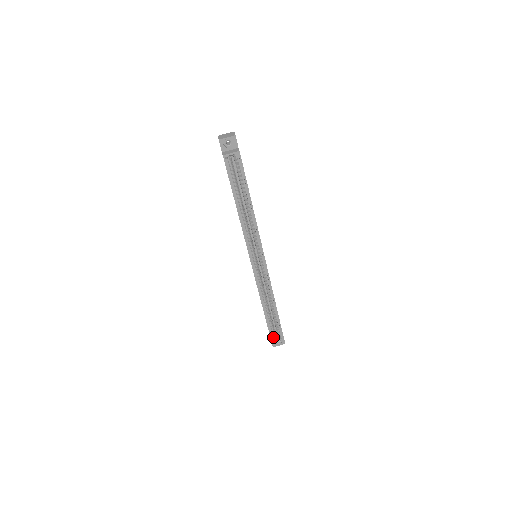
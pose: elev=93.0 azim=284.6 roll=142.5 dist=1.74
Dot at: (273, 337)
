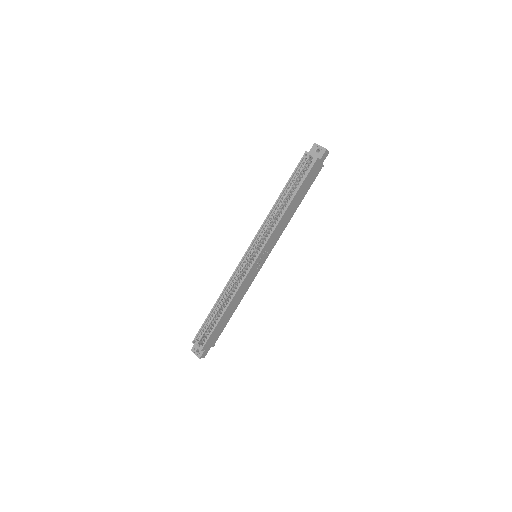
Dot at: (199, 337)
